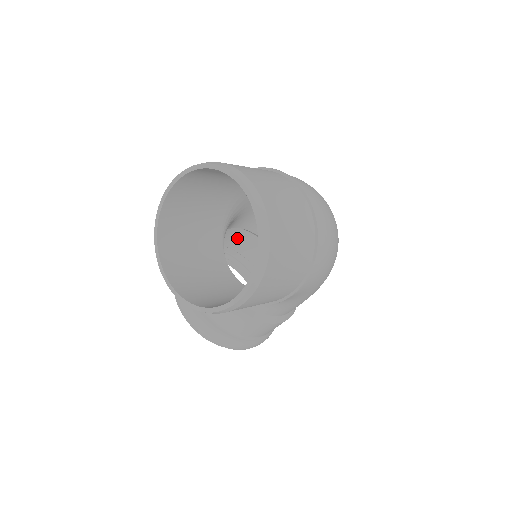
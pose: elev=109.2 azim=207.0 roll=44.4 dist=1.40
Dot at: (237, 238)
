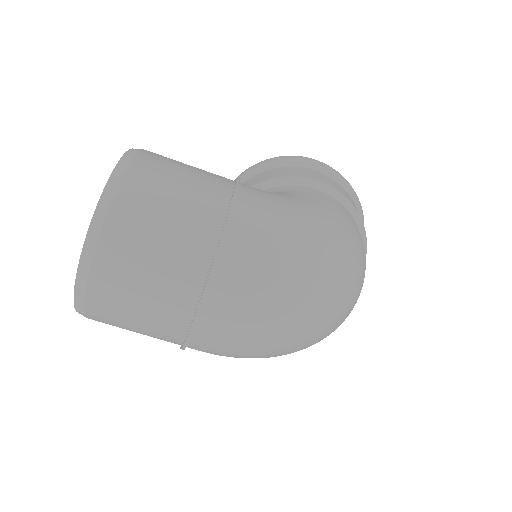
Dot at: occluded
